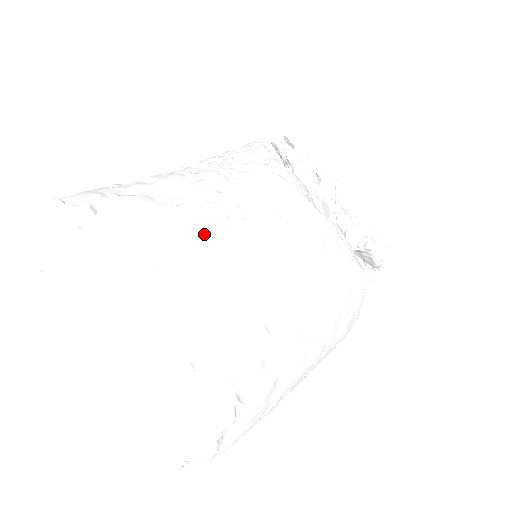
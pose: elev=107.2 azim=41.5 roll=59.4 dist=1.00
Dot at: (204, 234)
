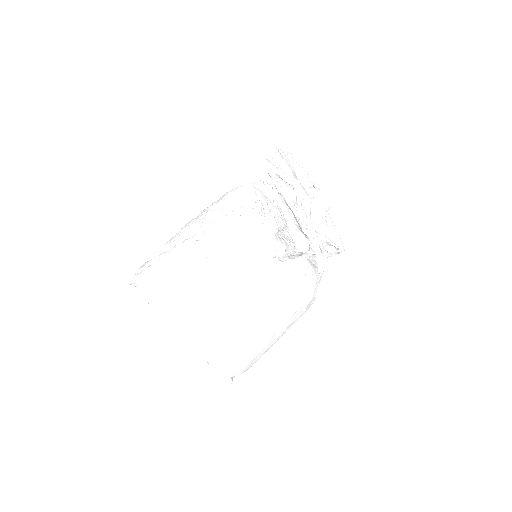
Dot at: (207, 299)
